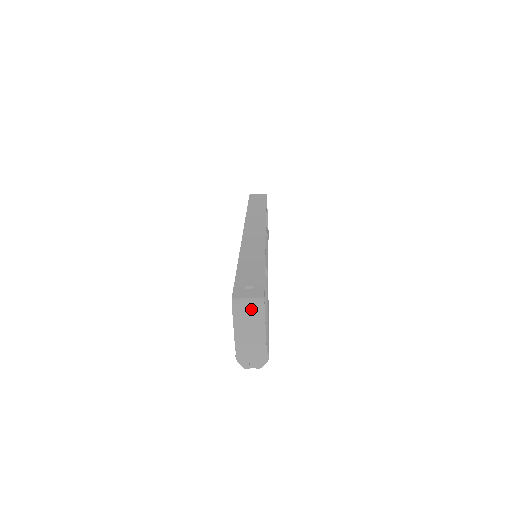
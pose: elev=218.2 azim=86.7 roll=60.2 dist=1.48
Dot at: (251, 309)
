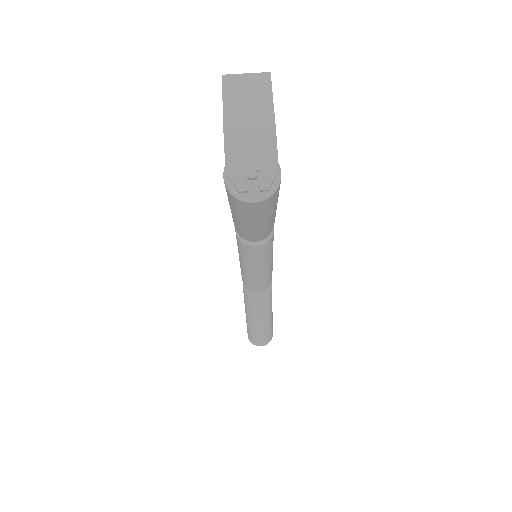
Dot at: (251, 82)
